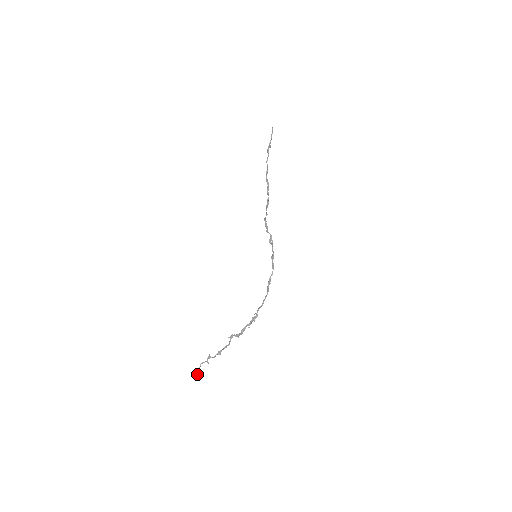
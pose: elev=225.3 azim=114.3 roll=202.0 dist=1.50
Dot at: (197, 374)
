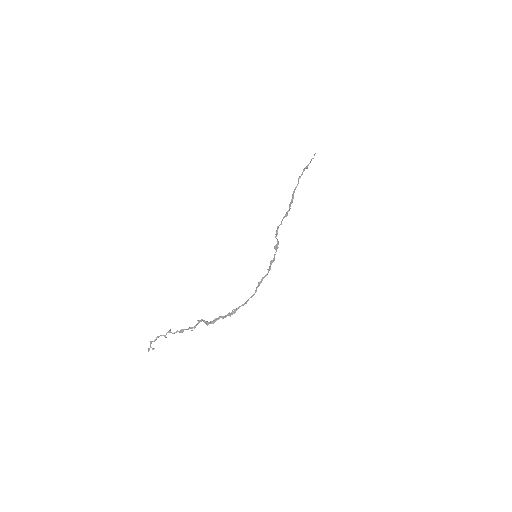
Dot at: (150, 347)
